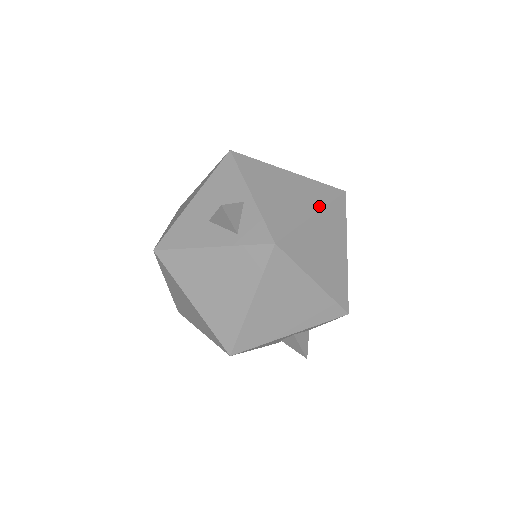
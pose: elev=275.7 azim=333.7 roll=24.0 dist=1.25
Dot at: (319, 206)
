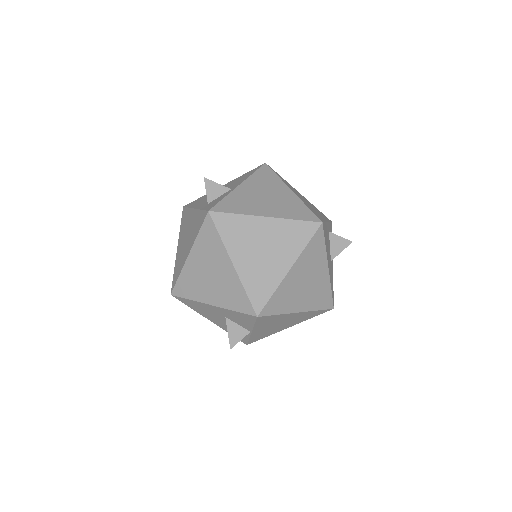
Dot at: (280, 216)
